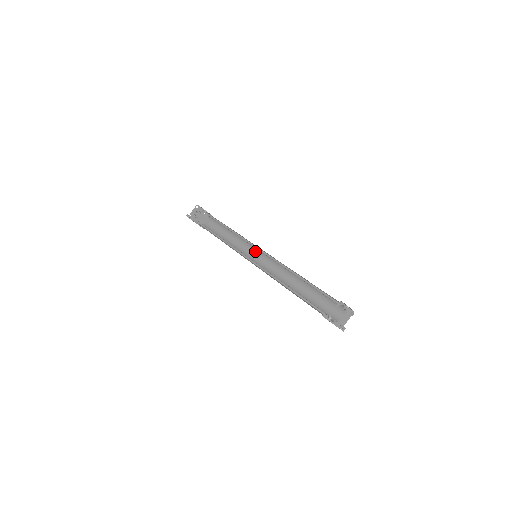
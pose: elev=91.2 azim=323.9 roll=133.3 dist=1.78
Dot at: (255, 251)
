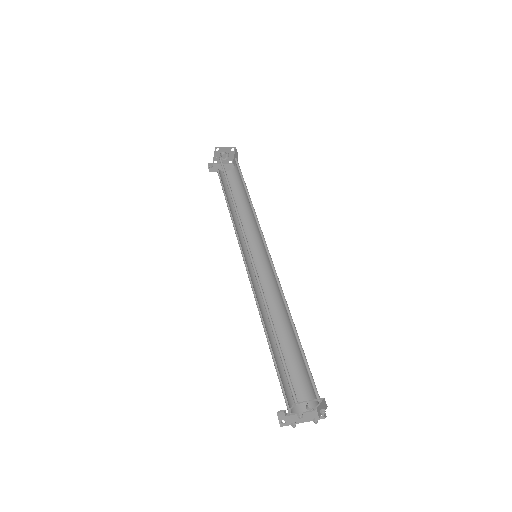
Dot at: (262, 240)
